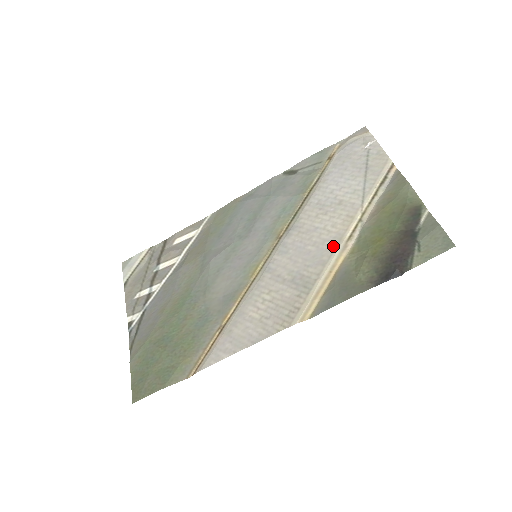
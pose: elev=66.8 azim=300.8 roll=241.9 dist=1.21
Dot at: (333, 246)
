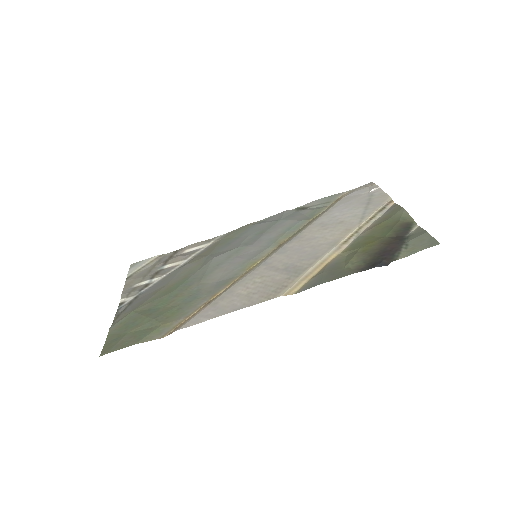
Dot at: (328, 247)
